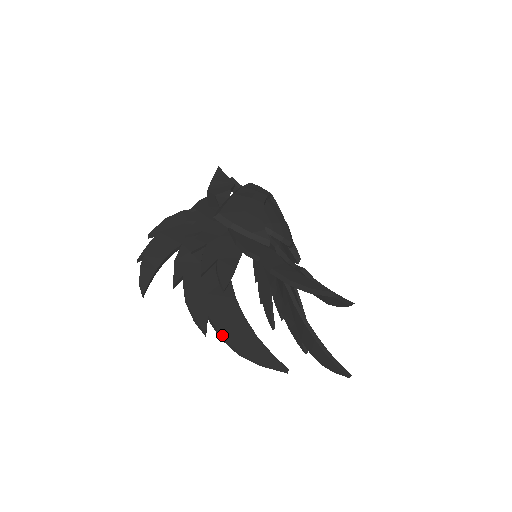
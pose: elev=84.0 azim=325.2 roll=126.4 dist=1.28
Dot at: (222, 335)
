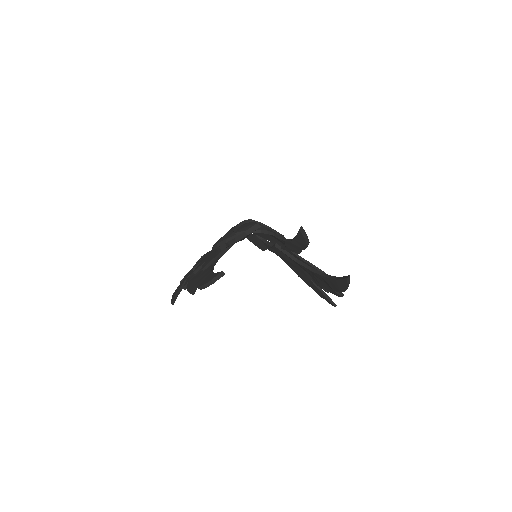
Dot at: (198, 286)
